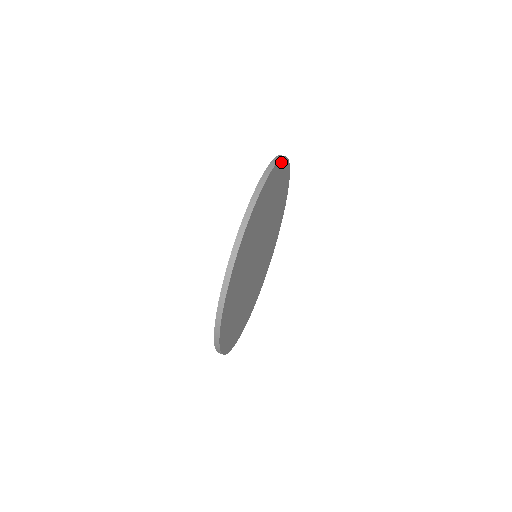
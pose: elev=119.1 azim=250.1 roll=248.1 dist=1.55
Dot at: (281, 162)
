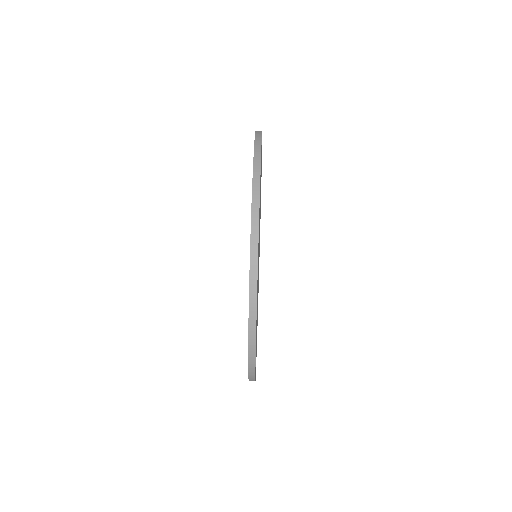
Dot at: occluded
